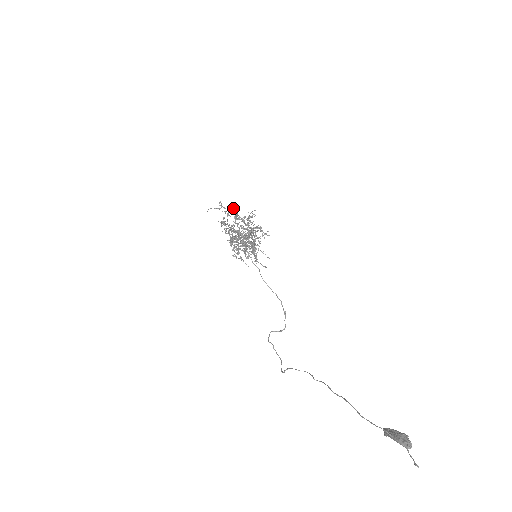
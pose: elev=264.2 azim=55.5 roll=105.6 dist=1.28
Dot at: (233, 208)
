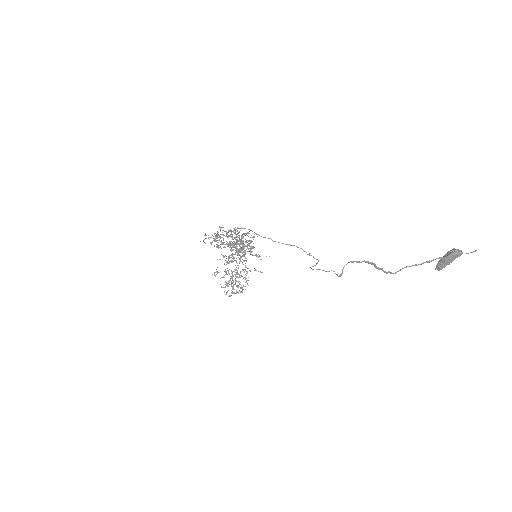
Dot at: occluded
